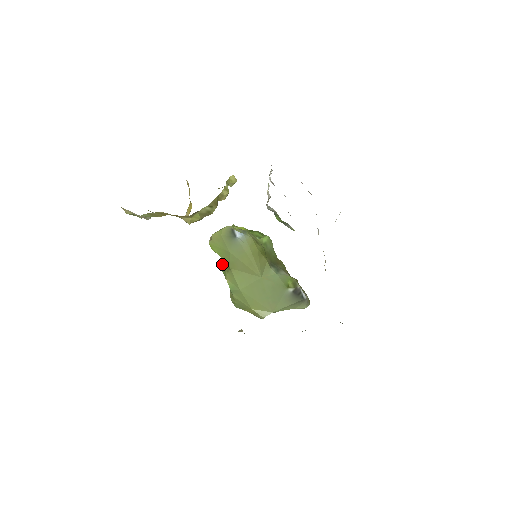
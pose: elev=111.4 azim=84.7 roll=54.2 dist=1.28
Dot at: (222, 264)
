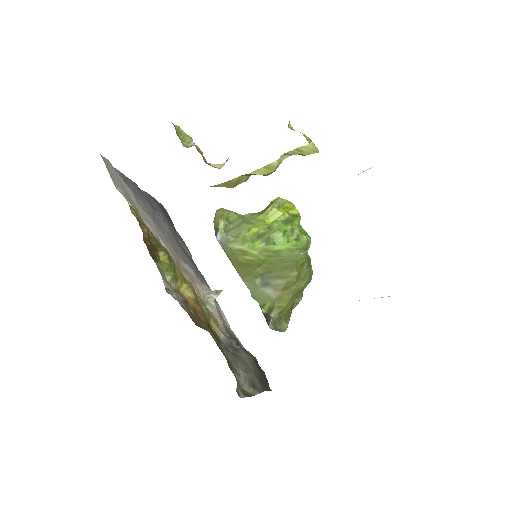
Dot at: occluded
